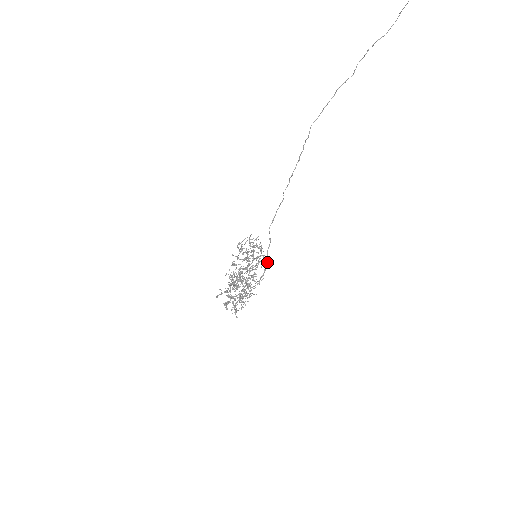
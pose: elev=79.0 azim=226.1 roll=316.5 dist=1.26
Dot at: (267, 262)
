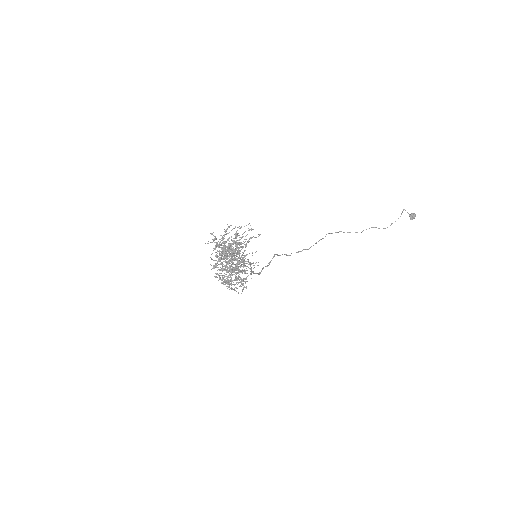
Dot at: (259, 273)
